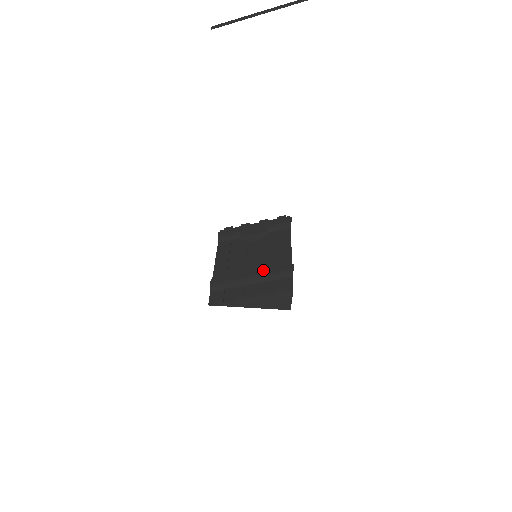
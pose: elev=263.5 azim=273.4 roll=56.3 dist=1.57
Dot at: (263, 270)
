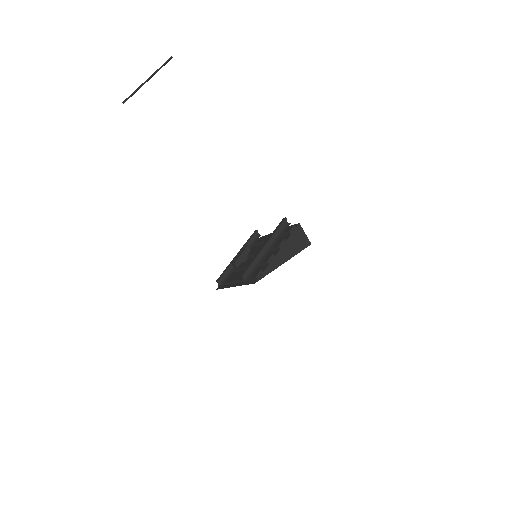
Dot at: (268, 238)
